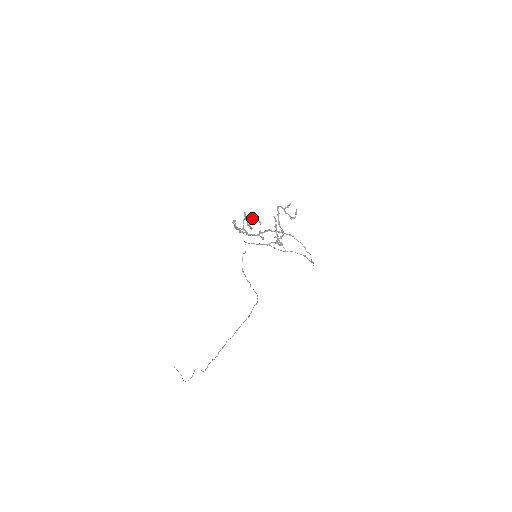
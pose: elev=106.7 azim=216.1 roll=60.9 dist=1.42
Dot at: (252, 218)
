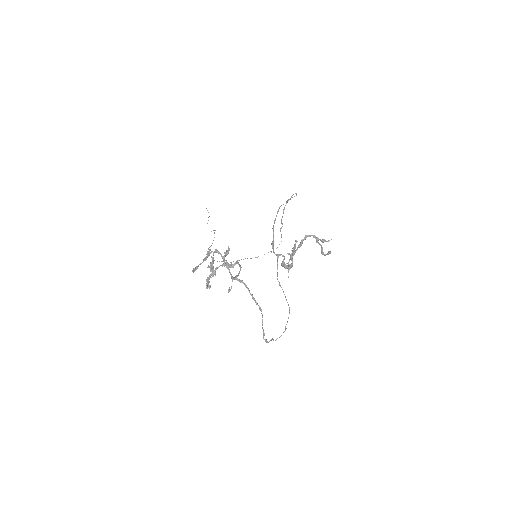
Dot at: (230, 264)
